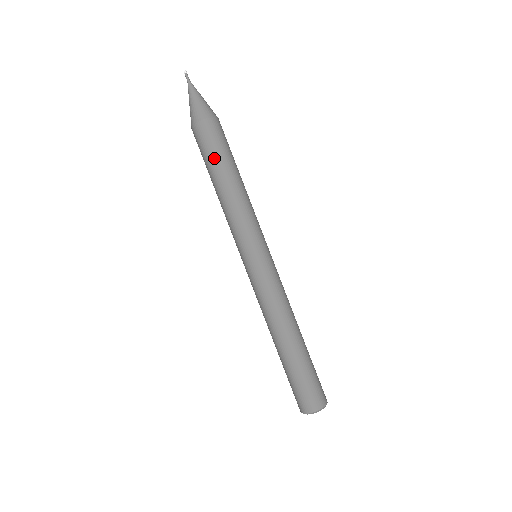
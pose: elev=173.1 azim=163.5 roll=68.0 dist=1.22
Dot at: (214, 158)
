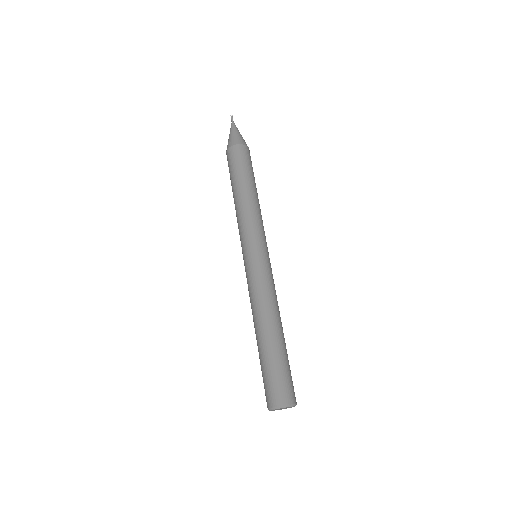
Dot at: (231, 177)
